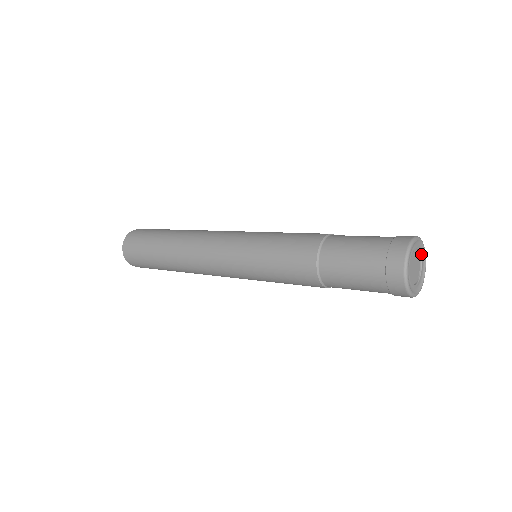
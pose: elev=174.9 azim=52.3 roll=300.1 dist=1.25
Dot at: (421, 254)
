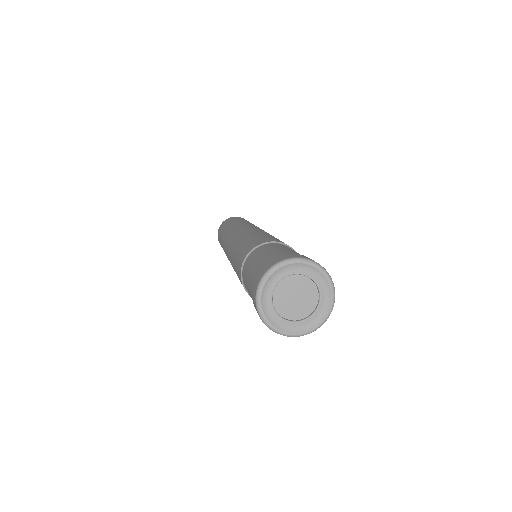
Dot at: (321, 296)
